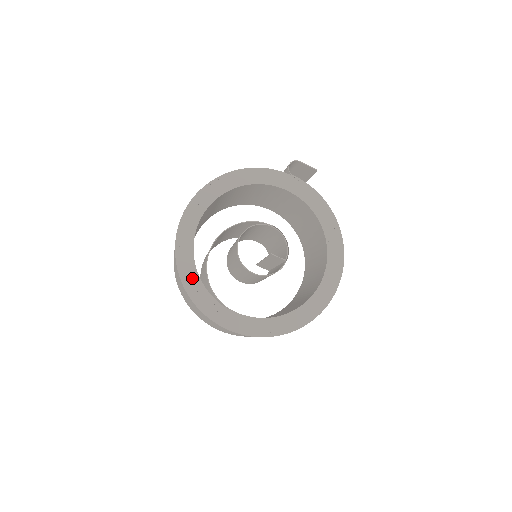
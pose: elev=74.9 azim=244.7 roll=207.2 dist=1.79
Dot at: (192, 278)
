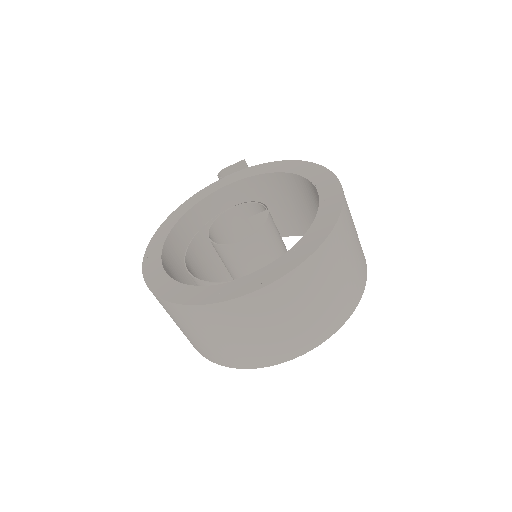
Dot at: (180, 291)
